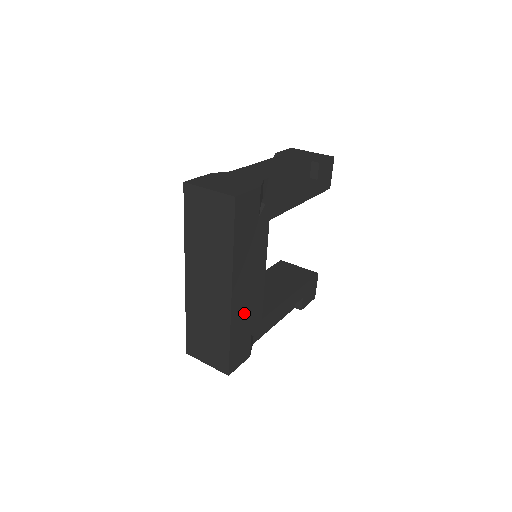
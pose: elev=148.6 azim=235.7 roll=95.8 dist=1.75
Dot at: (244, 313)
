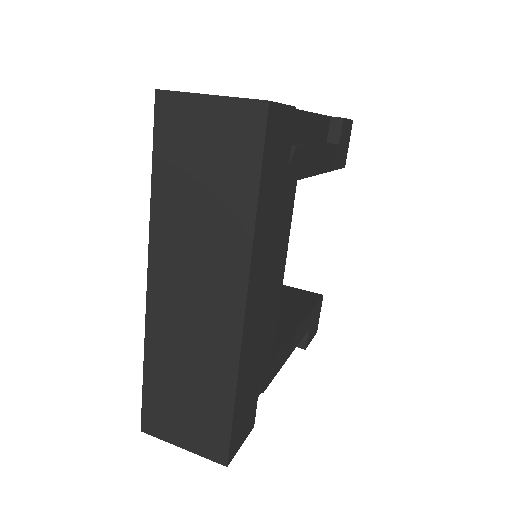
Dot at: (255, 345)
